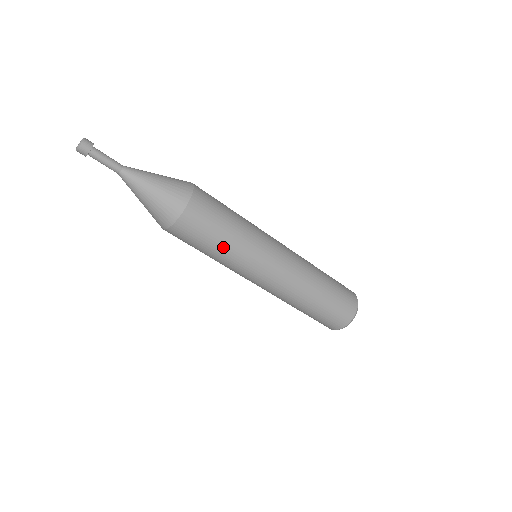
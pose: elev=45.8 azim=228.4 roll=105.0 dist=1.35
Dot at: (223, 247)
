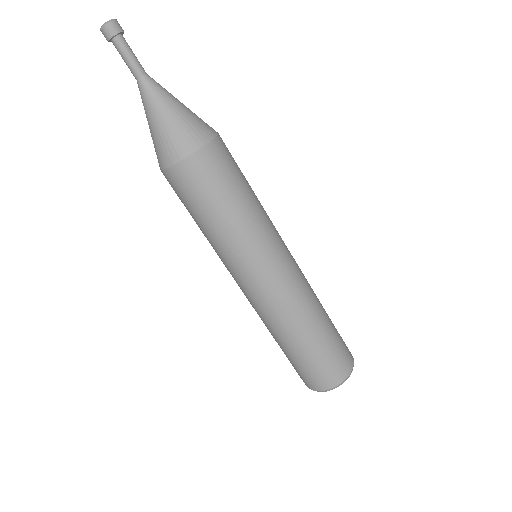
Dot at: (249, 201)
